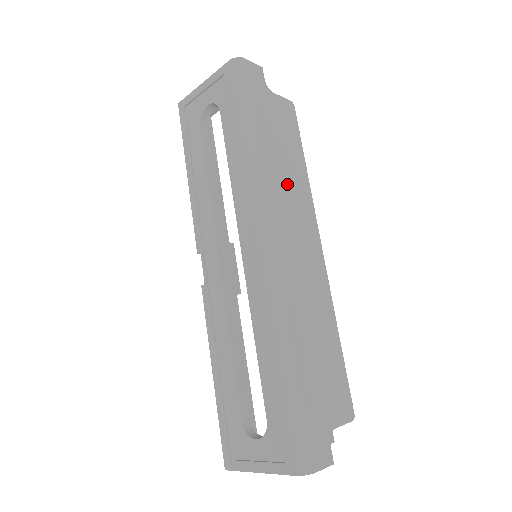
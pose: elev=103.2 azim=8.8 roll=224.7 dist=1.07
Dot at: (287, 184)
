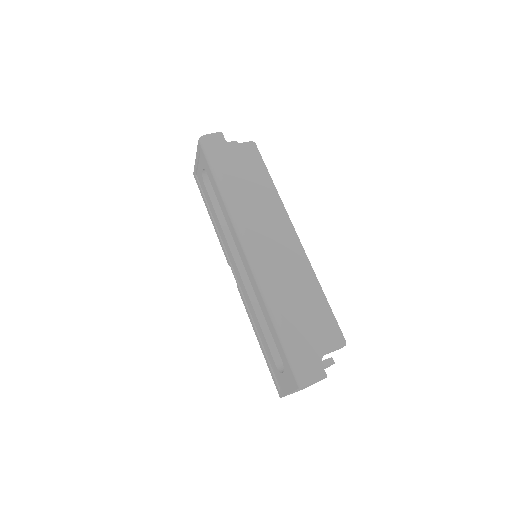
Dot at: (256, 202)
